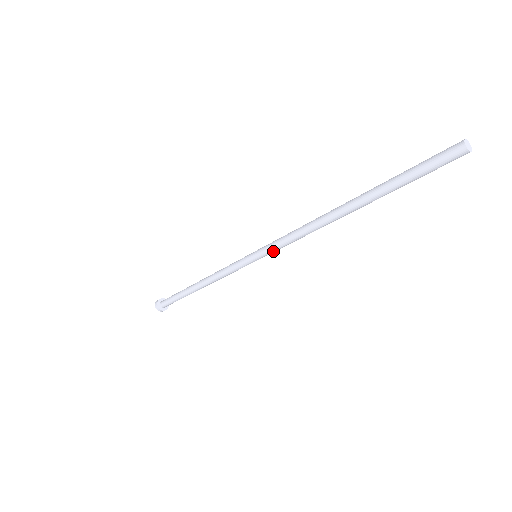
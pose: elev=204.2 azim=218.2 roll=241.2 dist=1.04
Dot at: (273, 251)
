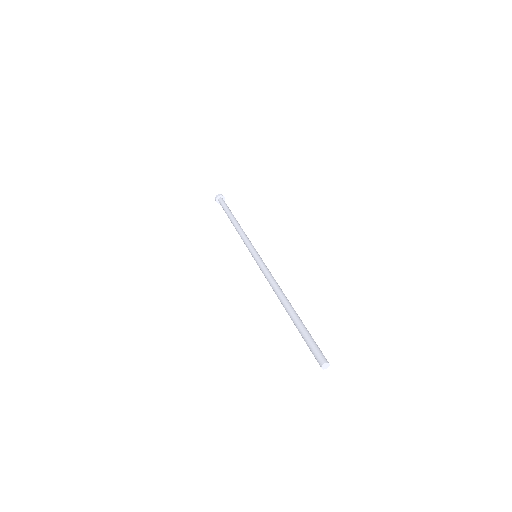
Dot at: (260, 268)
